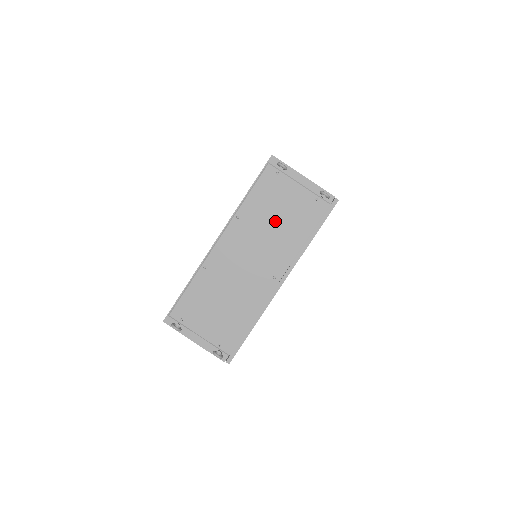
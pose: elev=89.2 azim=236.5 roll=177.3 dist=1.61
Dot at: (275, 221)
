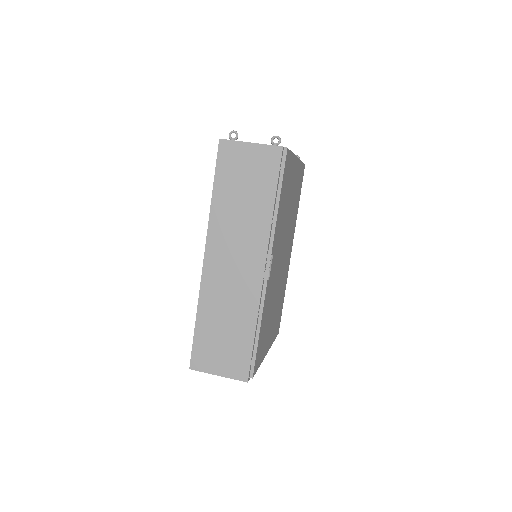
Dot at: occluded
